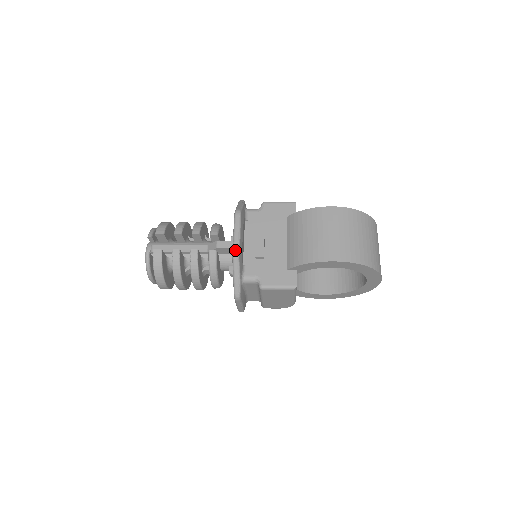
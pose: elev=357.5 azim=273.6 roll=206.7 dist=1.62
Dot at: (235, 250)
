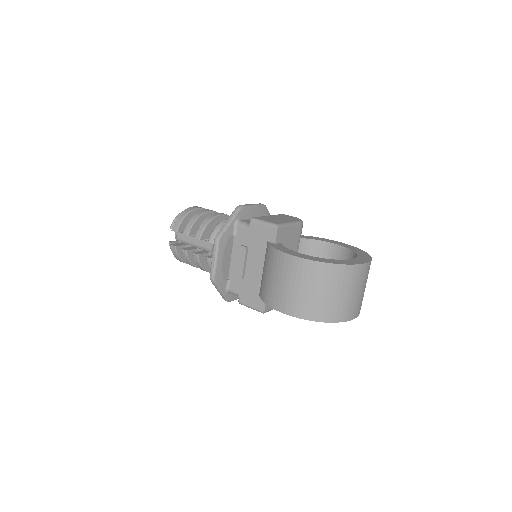
Dot at: (211, 276)
